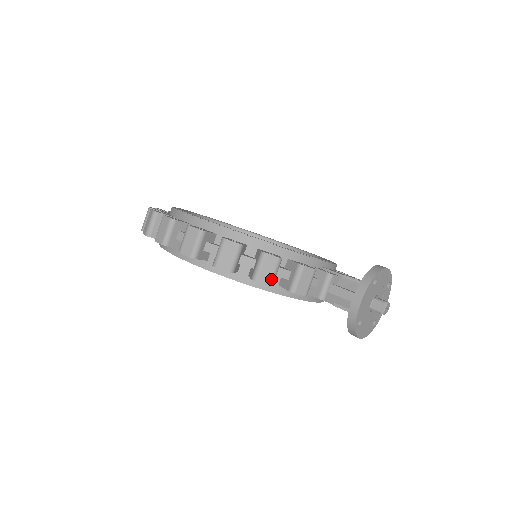
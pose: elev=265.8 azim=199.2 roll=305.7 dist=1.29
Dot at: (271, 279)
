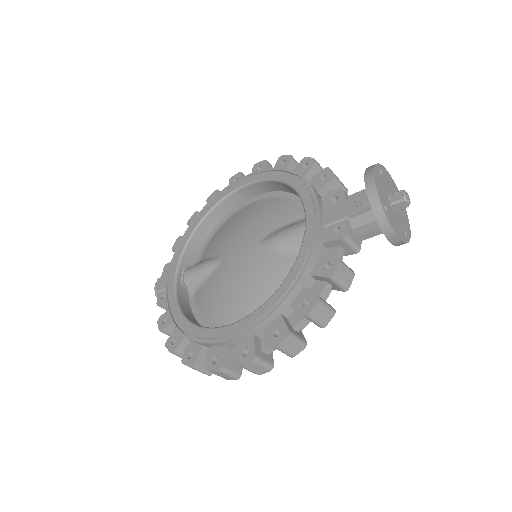
Dot at: (331, 312)
